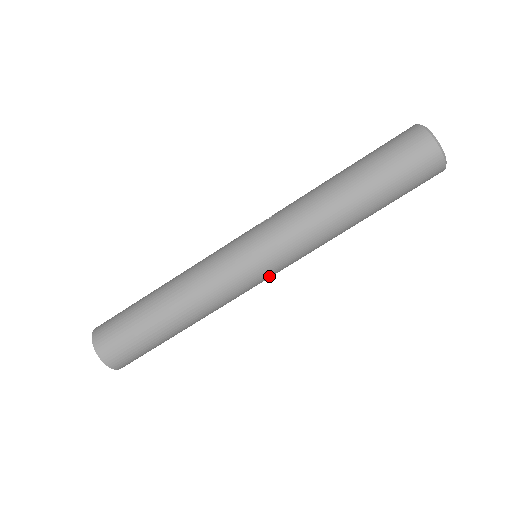
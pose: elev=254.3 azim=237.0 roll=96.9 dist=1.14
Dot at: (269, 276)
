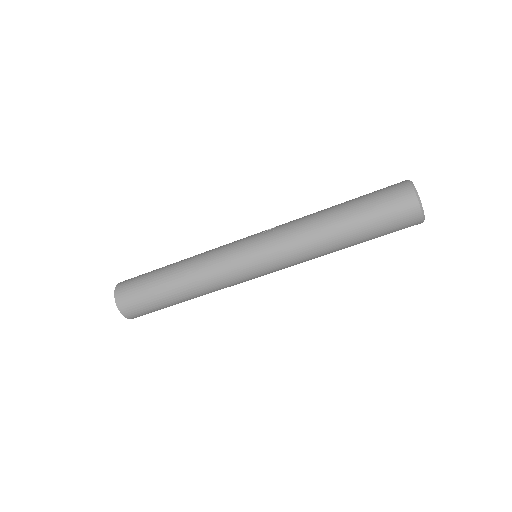
Dot at: occluded
